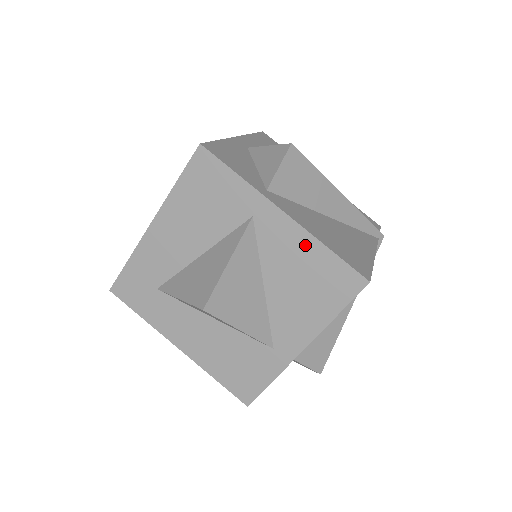
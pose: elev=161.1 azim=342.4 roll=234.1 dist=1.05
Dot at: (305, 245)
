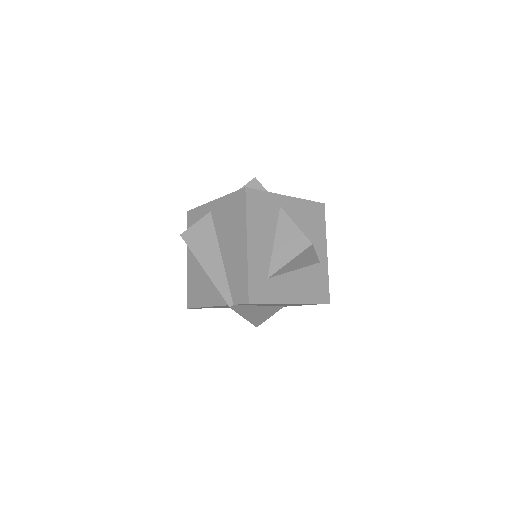
Dot at: (301, 205)
